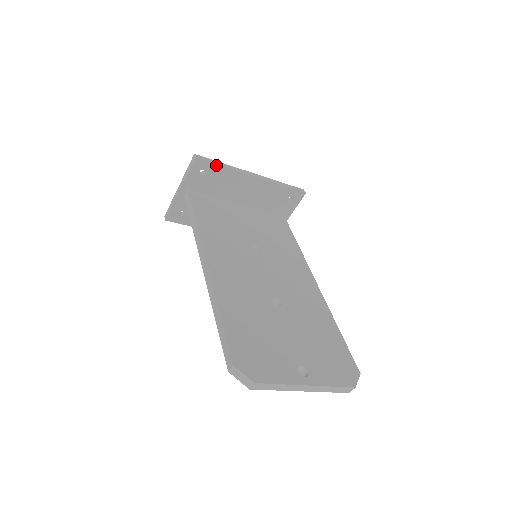
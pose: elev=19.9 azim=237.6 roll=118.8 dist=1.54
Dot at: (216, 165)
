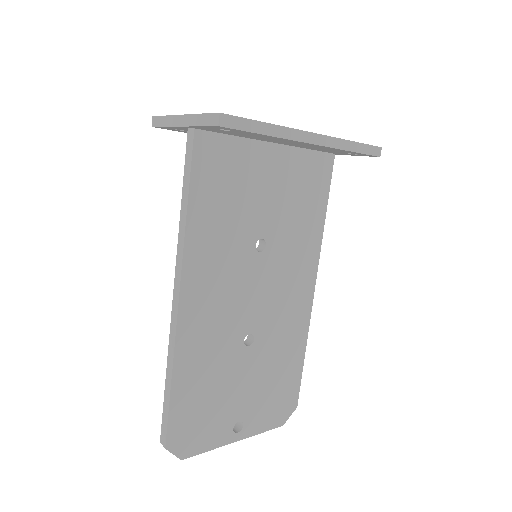
Dot at: (252, 132)
